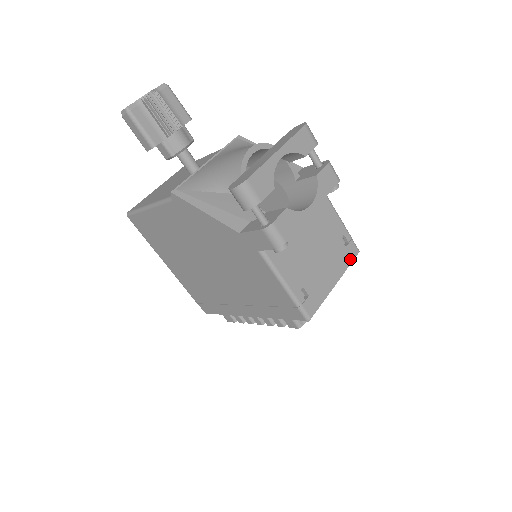
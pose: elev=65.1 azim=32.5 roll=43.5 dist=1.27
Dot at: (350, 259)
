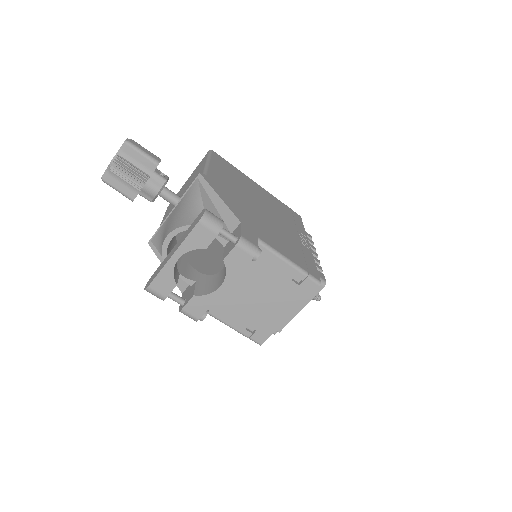
Dot at: (306, 294)
